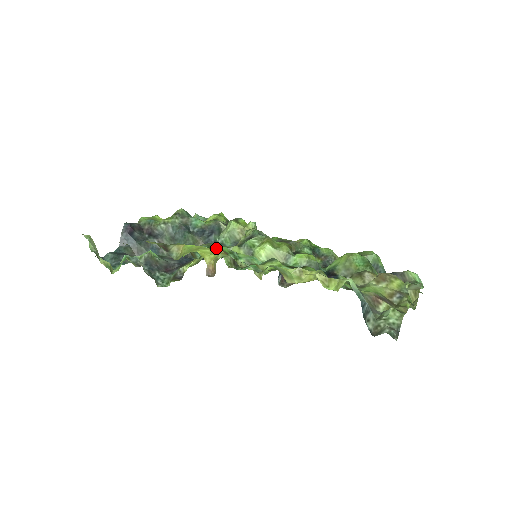
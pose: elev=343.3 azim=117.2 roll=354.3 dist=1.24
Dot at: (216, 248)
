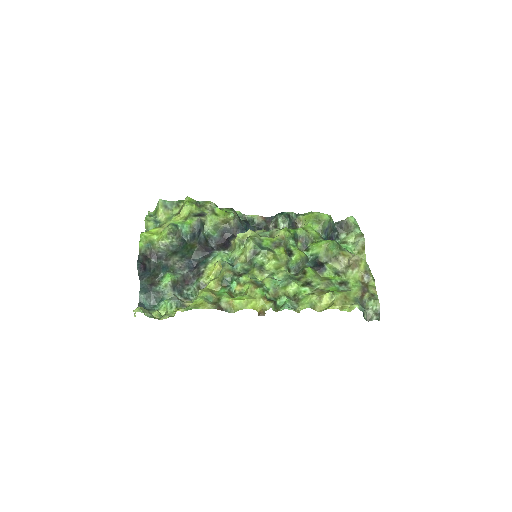
Dot at: (258, 297)
